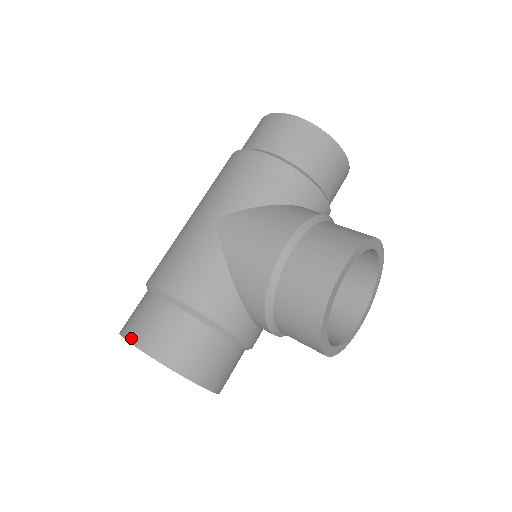
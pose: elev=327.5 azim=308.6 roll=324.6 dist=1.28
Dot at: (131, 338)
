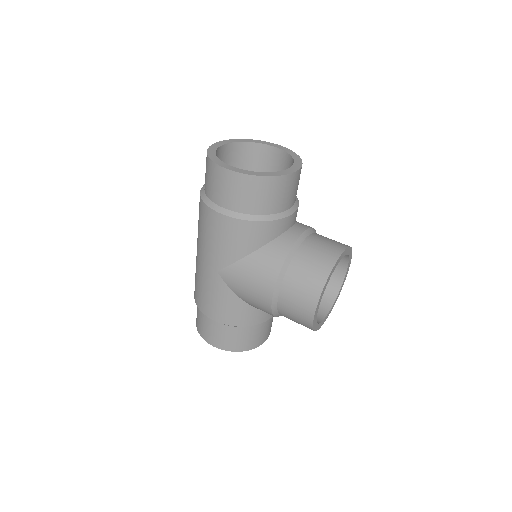
Dot at: (206, 340)
